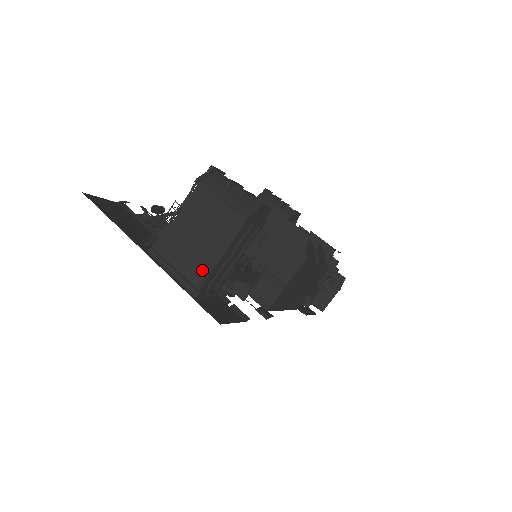
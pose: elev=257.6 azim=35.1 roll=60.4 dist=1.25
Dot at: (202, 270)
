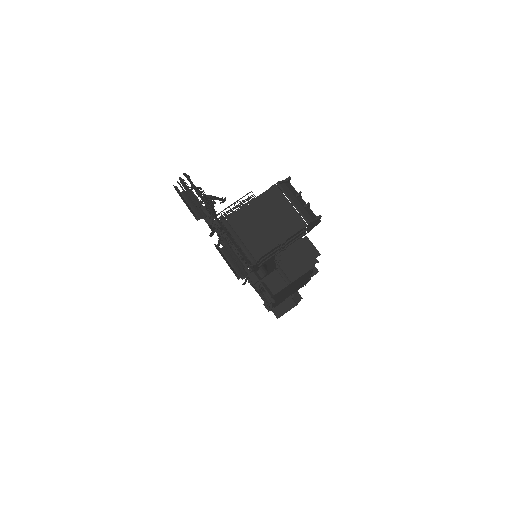
Dot at: (263, 247)
